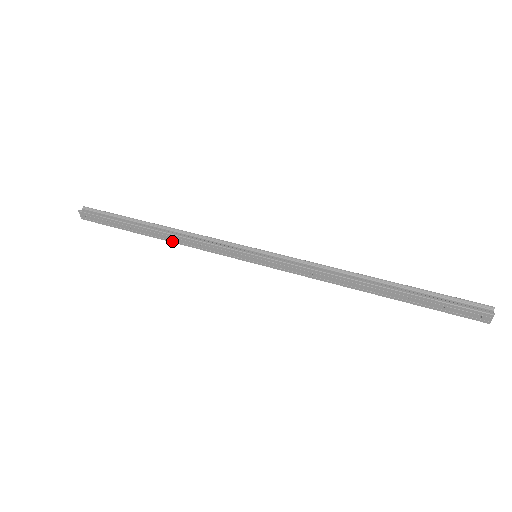
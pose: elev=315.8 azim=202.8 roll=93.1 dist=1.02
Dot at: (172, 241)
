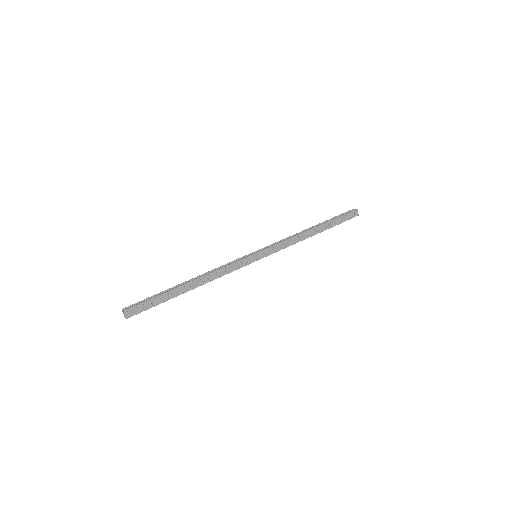
Dot at: (205, 282)
